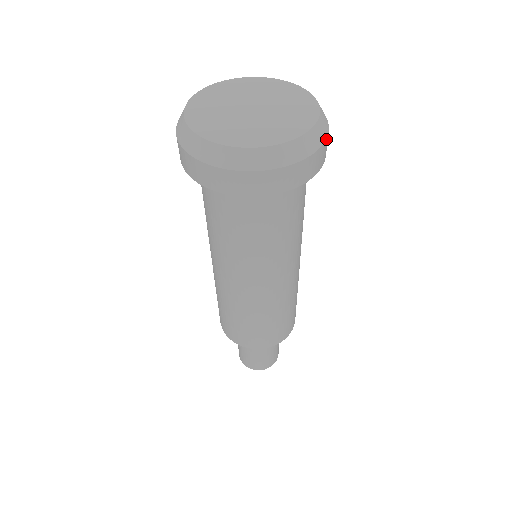
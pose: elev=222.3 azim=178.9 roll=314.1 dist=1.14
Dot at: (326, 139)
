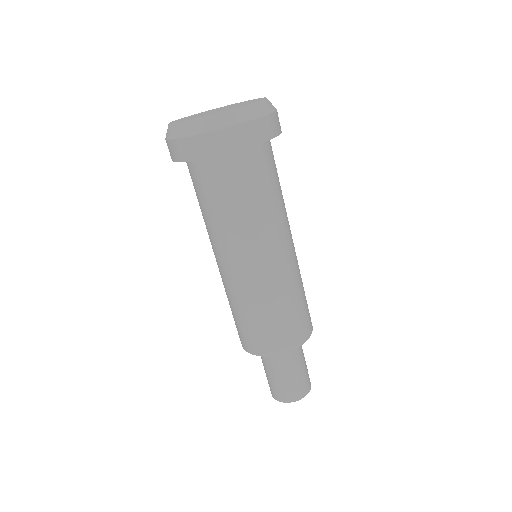
Dot at: occluded
